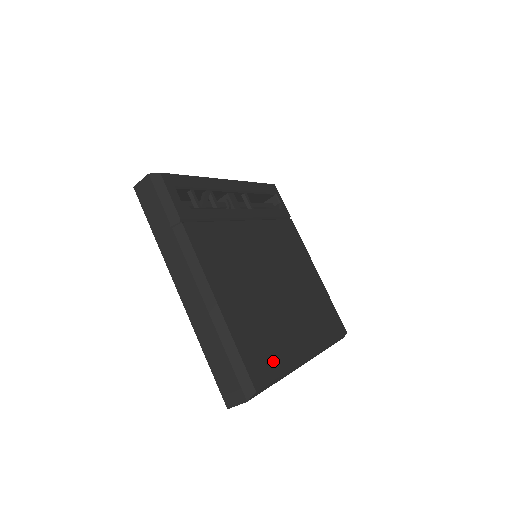
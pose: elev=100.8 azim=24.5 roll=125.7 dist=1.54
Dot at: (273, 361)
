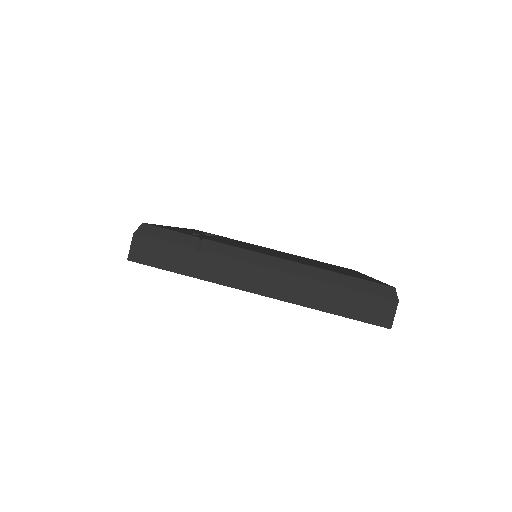
Dot at: occluded
